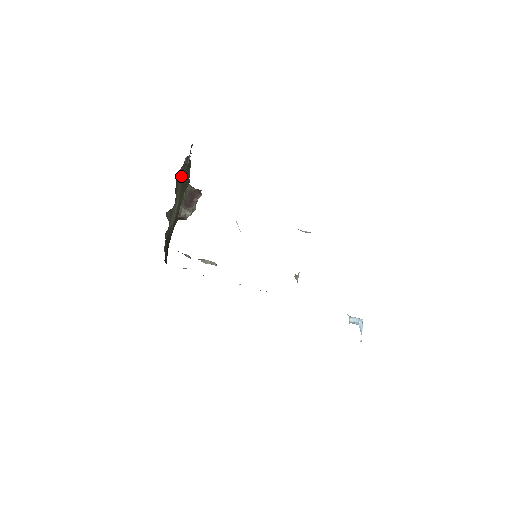
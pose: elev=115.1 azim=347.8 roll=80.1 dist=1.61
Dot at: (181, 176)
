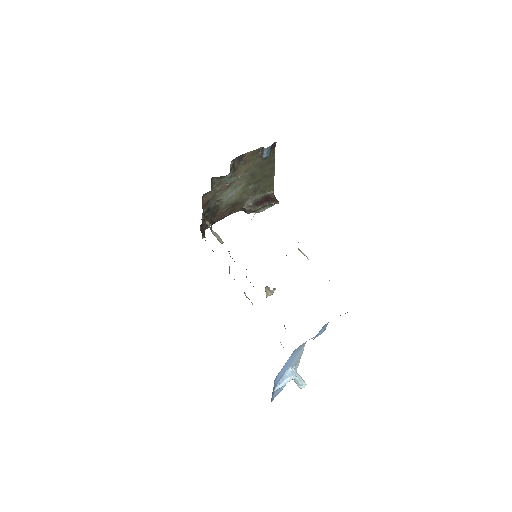
Dot at: (250, 162)
